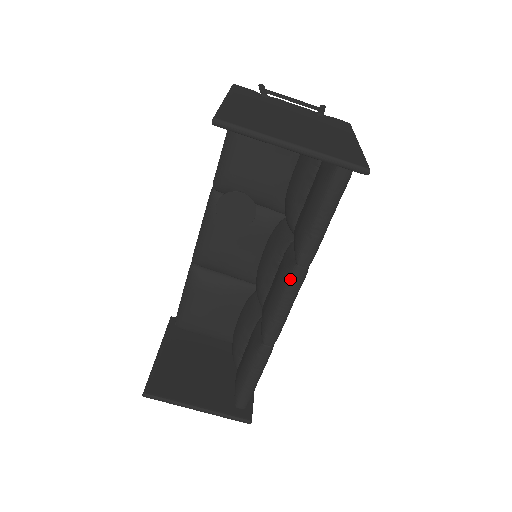
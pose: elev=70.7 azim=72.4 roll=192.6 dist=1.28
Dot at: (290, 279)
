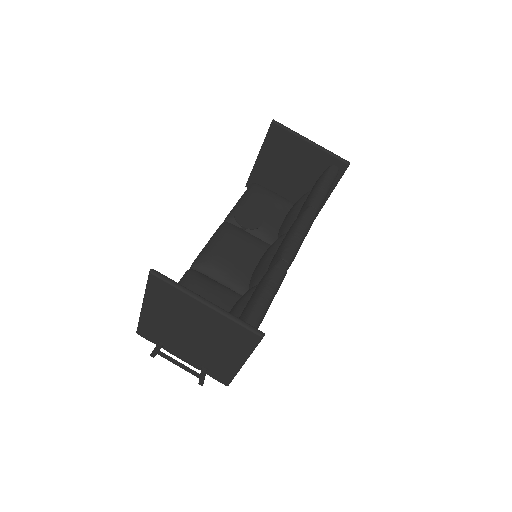
Dot at: (305, 214)
